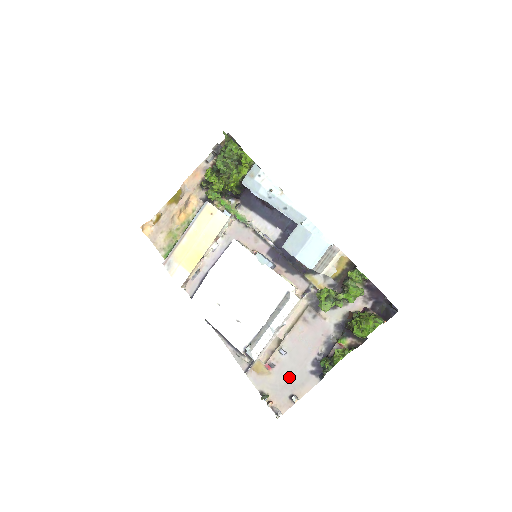
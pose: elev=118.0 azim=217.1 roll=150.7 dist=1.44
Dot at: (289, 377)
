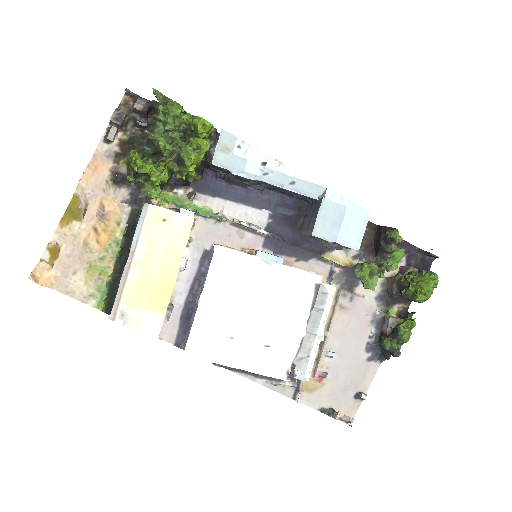
Dot at: (346, 377)
